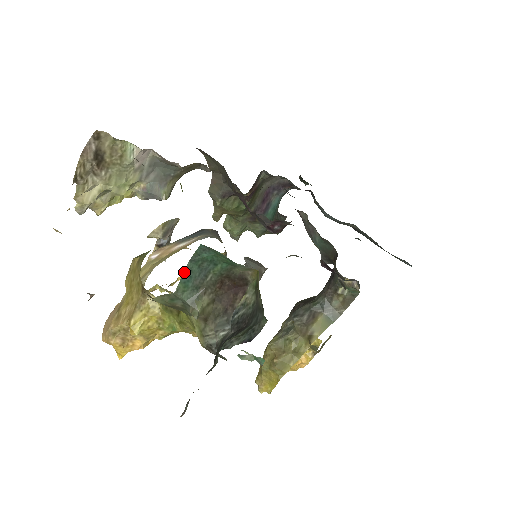
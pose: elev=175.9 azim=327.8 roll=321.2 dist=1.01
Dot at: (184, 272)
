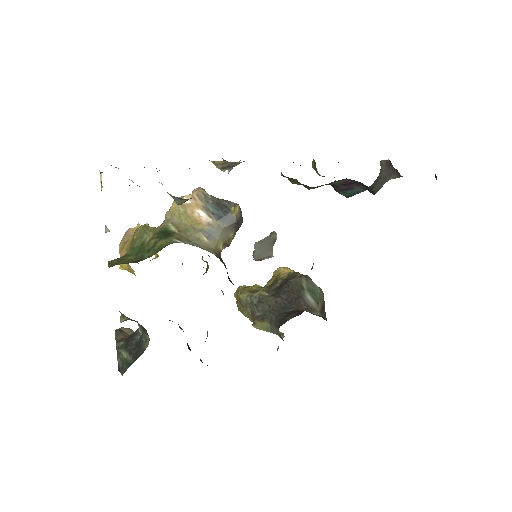
Dot at: occluded
